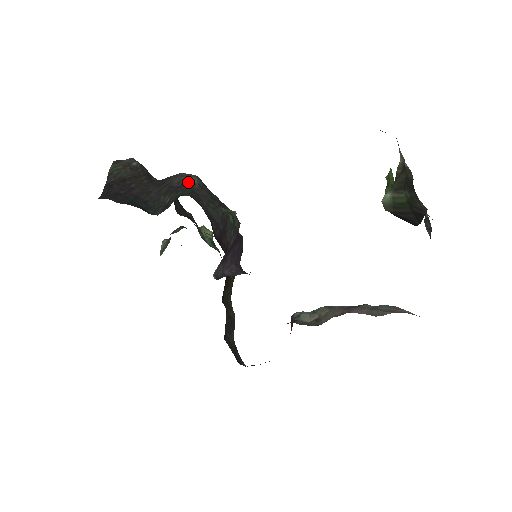
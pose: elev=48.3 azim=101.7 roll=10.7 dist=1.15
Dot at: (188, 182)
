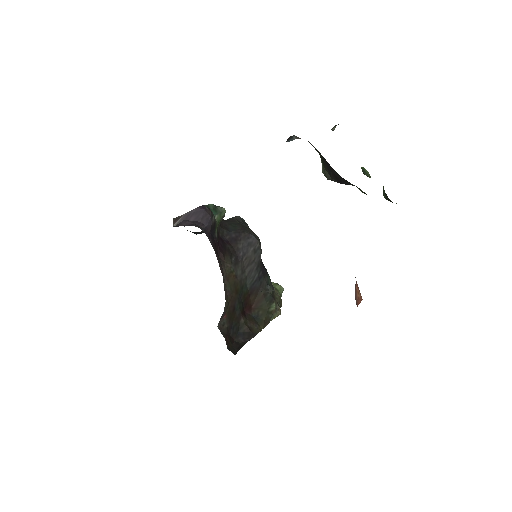
Dot at: (230, 219)
